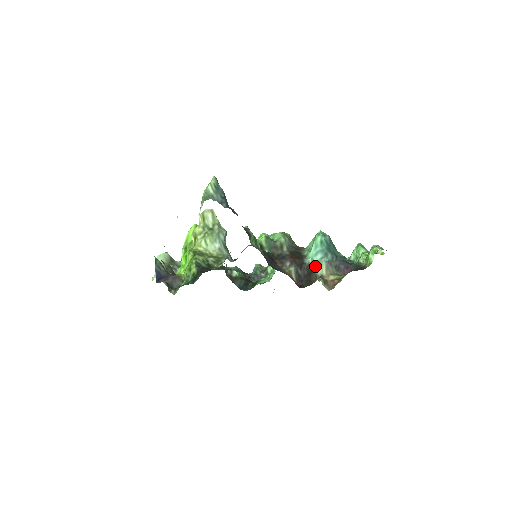
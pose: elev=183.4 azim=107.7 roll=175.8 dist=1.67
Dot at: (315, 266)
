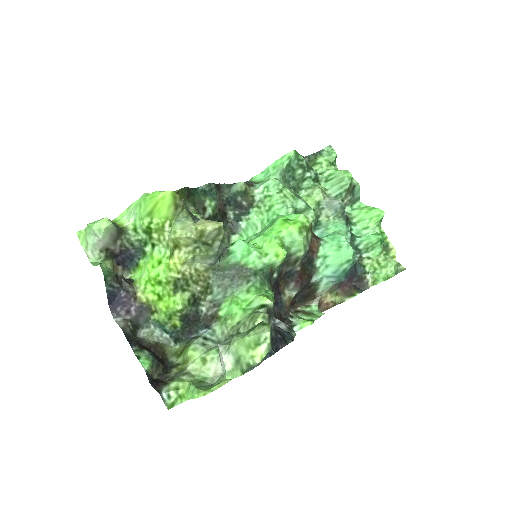
Dot at: (320, 288)
